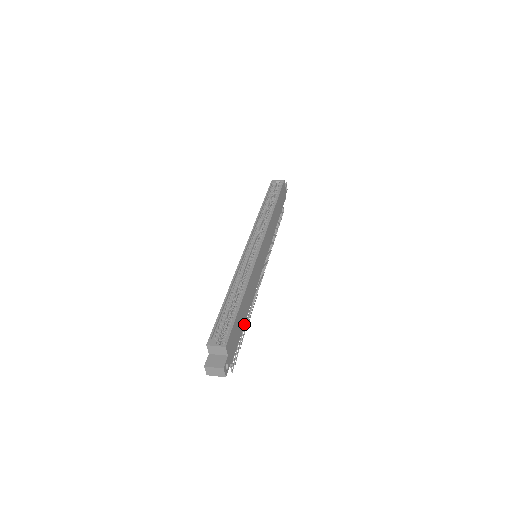
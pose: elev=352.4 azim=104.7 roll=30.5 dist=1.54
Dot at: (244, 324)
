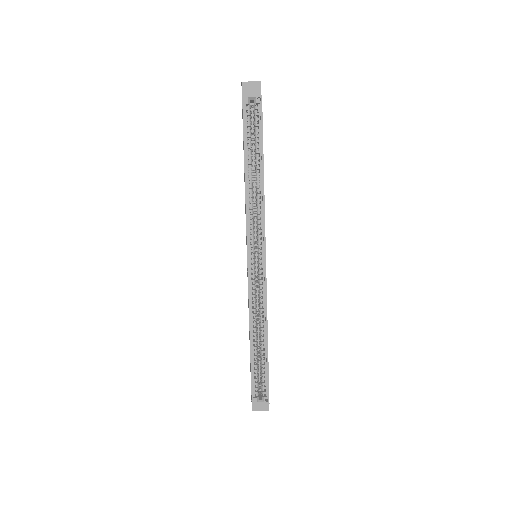
Dot at: occluded
